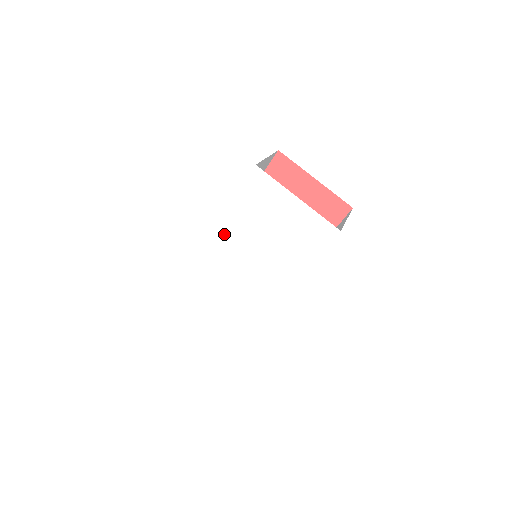
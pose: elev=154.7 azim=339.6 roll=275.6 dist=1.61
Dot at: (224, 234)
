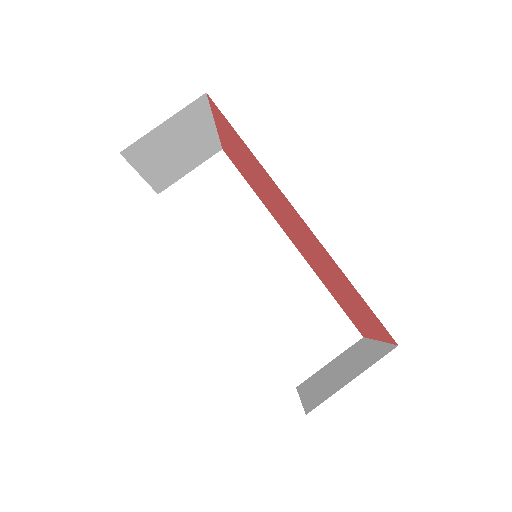
Dot at: occluded
